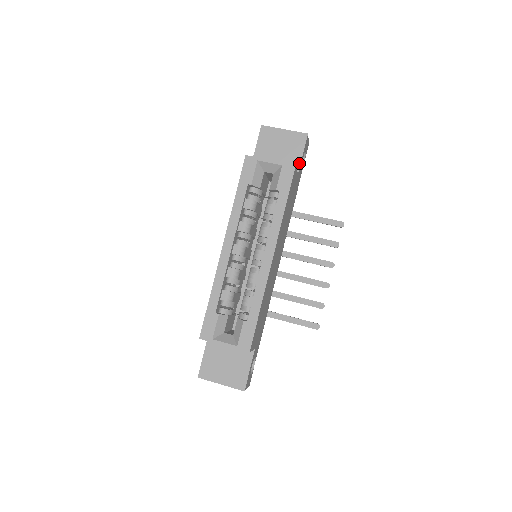
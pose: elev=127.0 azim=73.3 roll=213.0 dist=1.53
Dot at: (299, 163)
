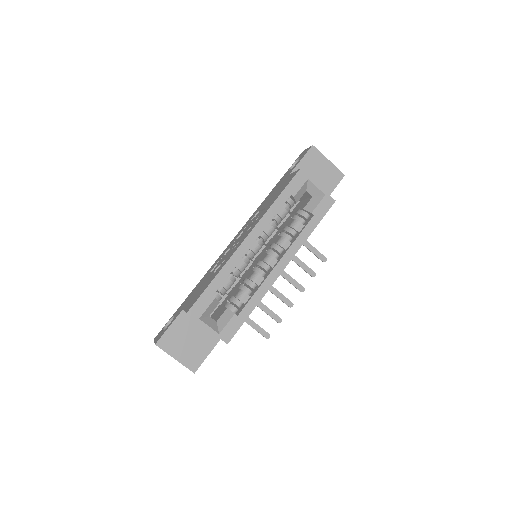
Dot at: occluded
